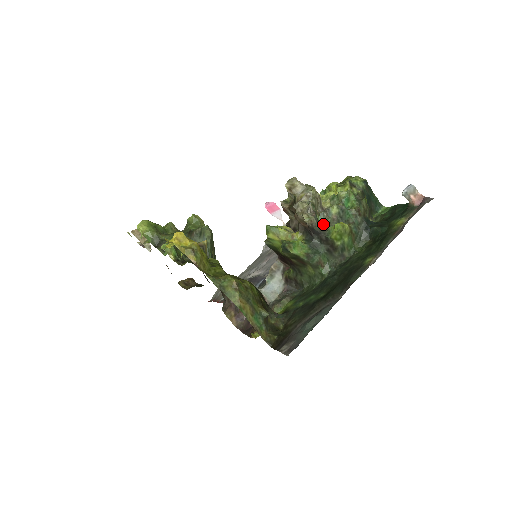
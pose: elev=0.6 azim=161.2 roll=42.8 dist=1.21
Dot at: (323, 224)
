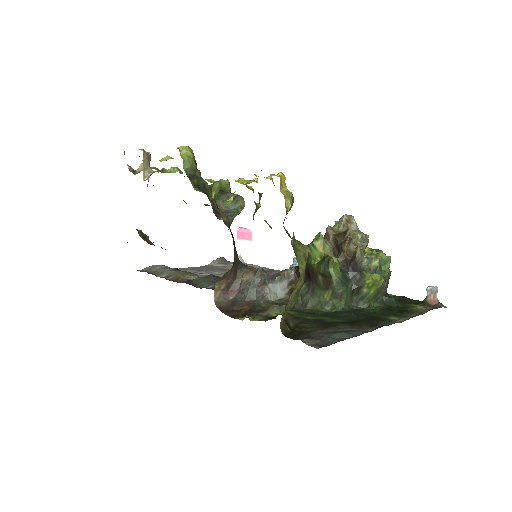
Dot at: (360, 267)
